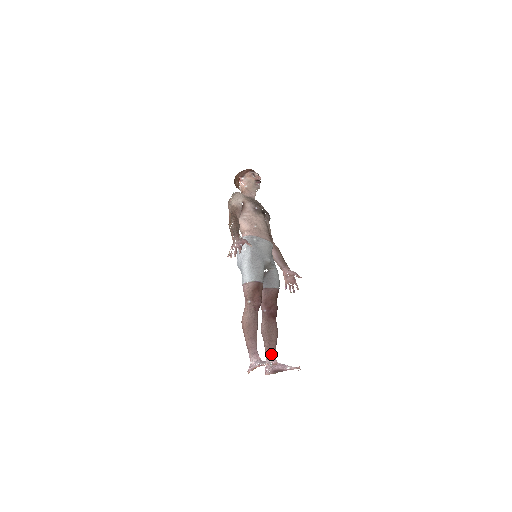
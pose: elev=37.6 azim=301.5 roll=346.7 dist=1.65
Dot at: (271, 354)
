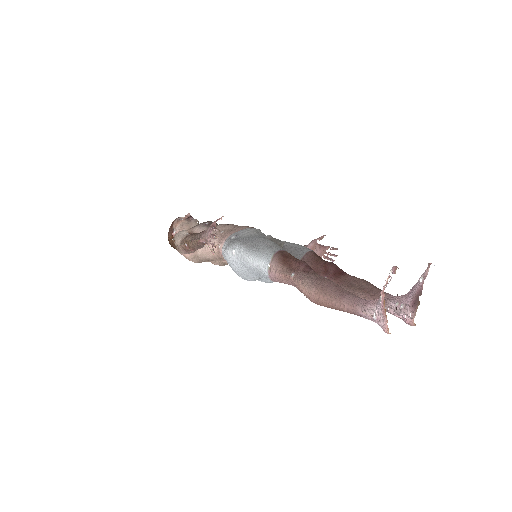
Dot at: (387, 300)
